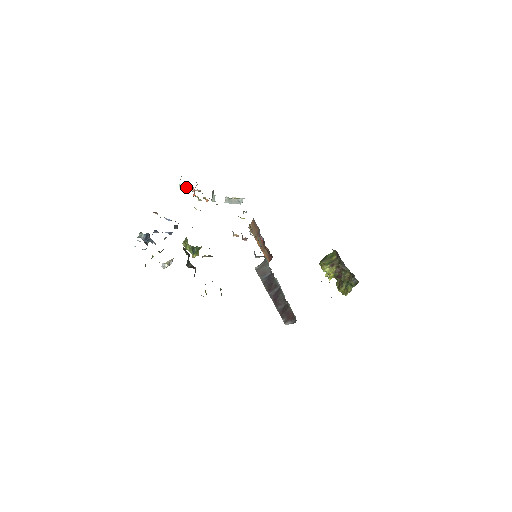
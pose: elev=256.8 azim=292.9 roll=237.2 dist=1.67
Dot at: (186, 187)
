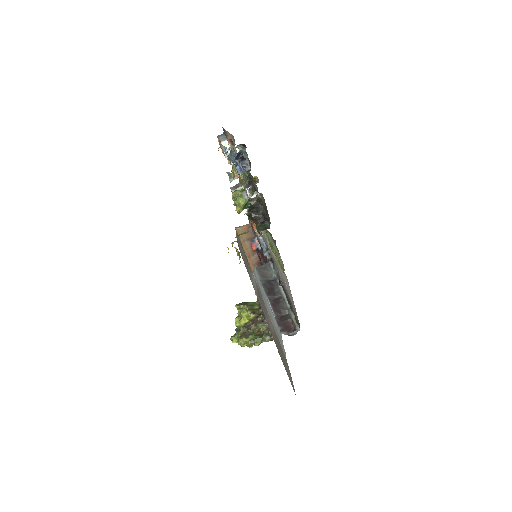
Dot at: occluded
